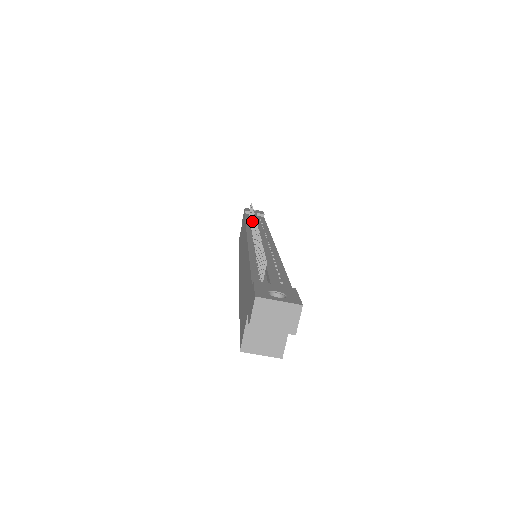
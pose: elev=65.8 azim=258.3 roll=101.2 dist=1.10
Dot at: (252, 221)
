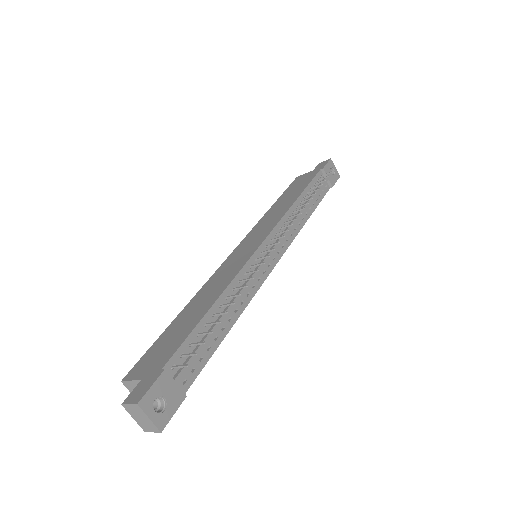
Dot at: (294, 215)
